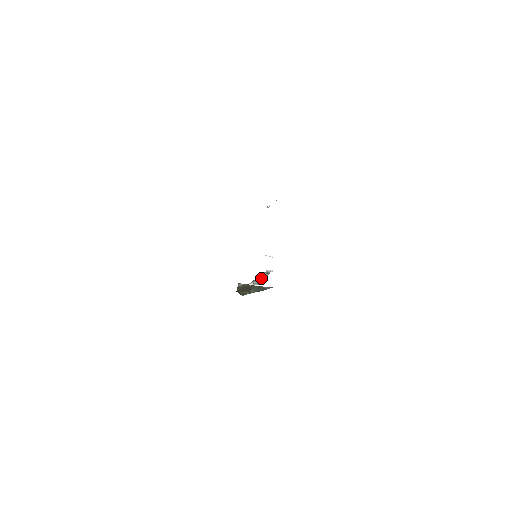
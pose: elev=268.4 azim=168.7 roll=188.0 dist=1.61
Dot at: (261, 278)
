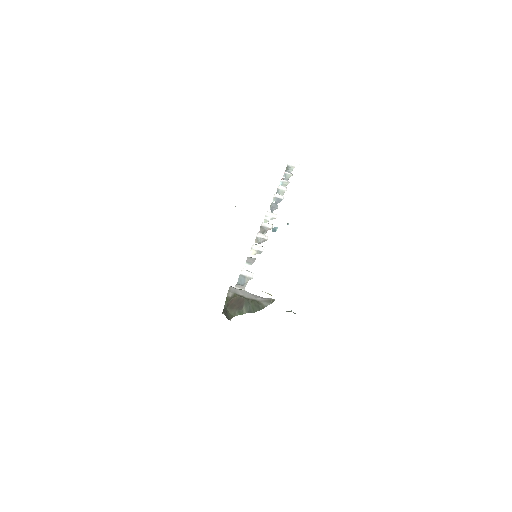
Dot at: (274, 208)
